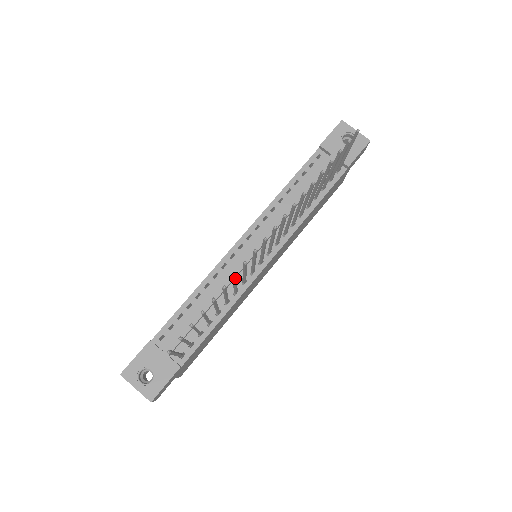
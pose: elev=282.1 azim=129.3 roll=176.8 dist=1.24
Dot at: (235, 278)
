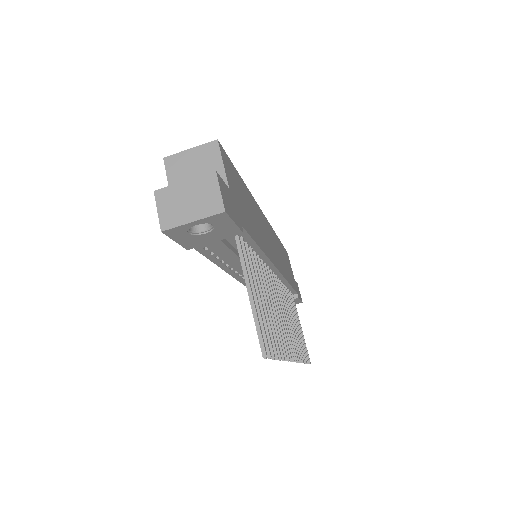
Dot at: occluded
